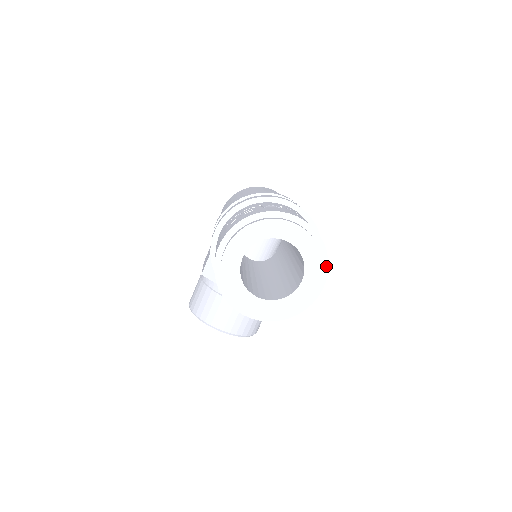
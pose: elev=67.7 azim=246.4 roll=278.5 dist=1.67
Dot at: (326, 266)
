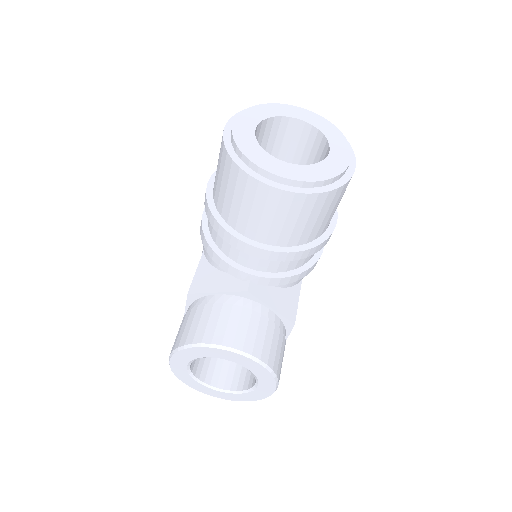
Dot at: occluded
